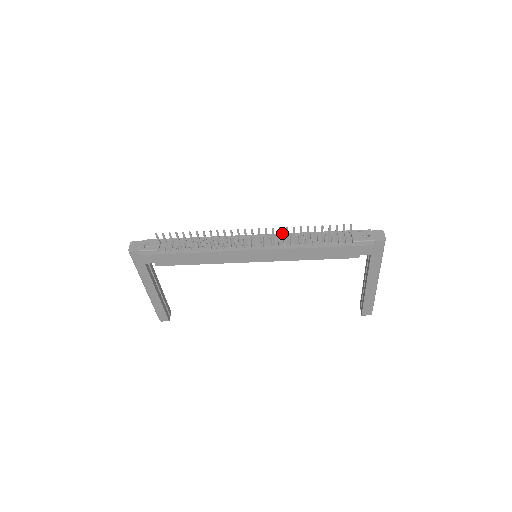
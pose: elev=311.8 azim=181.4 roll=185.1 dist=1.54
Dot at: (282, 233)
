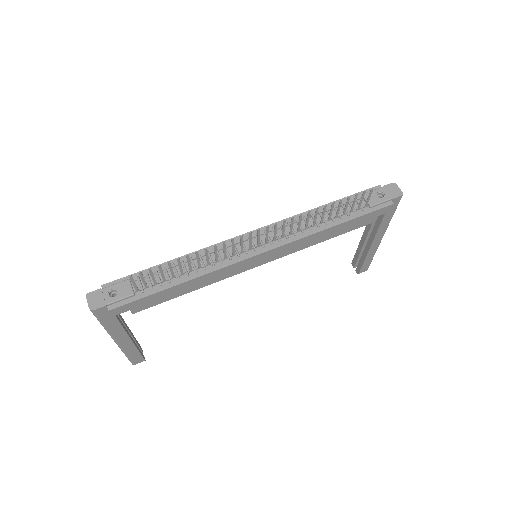
Dot at: (283, 219)
